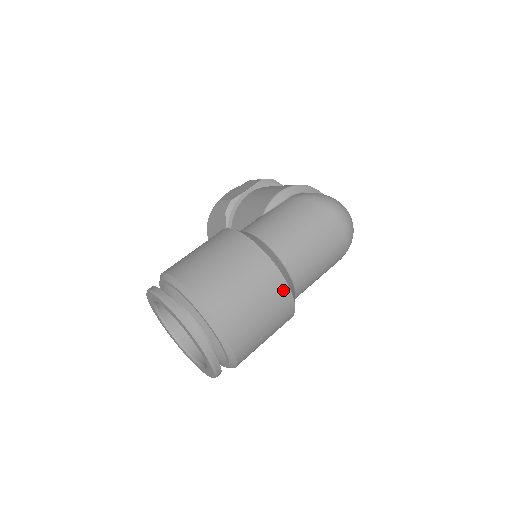
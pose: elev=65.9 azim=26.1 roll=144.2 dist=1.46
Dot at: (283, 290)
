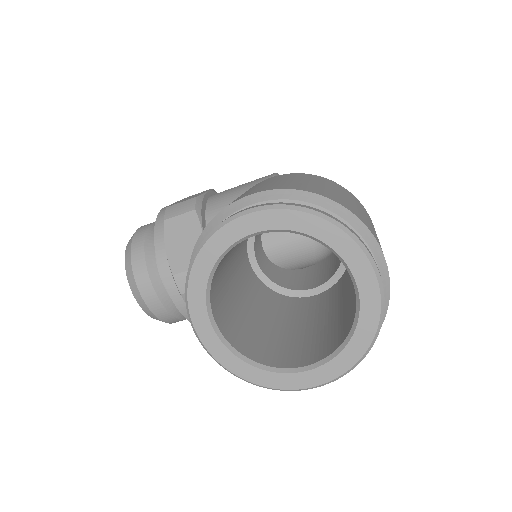
Dot at: occluded
